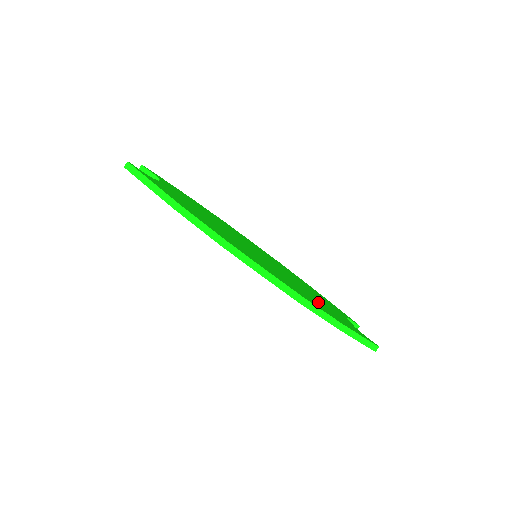
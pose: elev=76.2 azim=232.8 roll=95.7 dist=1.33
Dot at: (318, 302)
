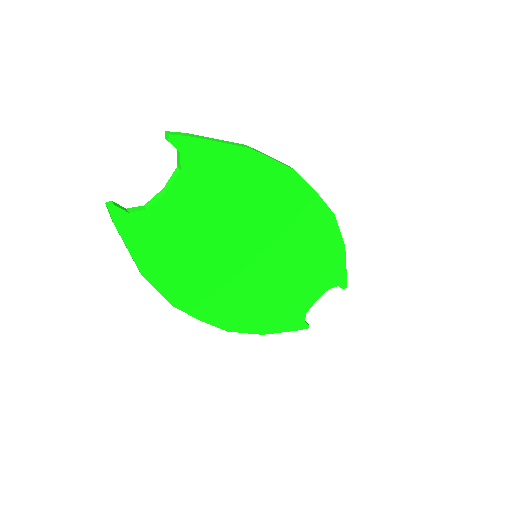
Dot at: (271, 310)
